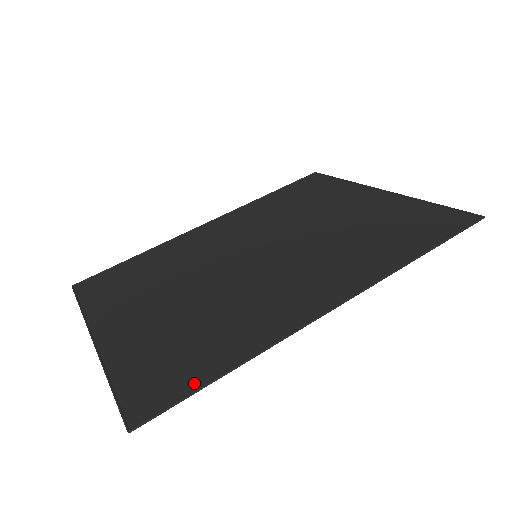
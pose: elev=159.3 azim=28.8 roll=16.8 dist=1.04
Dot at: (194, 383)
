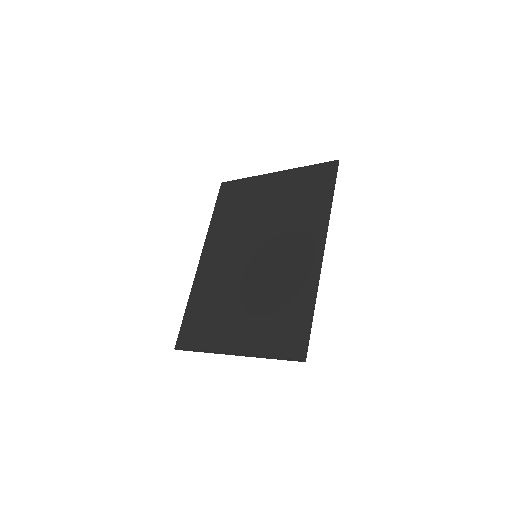
Dot at: (306, 326)
